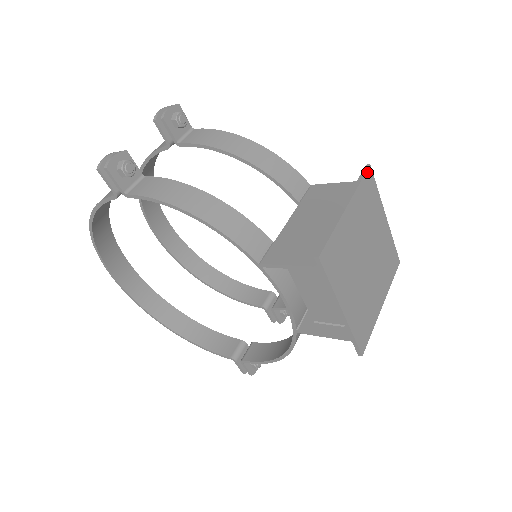
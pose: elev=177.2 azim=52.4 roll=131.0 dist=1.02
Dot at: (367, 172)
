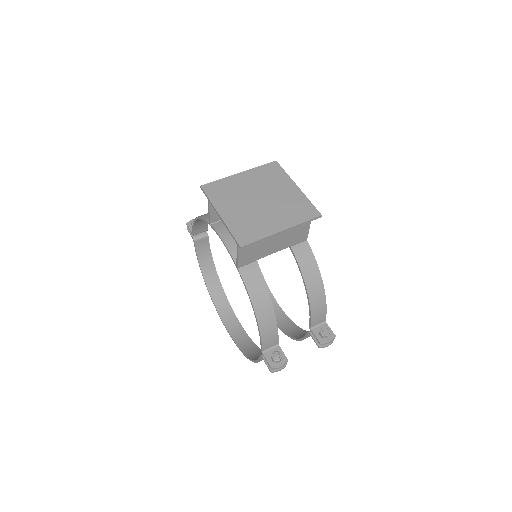
Dot at: (271, 163)
